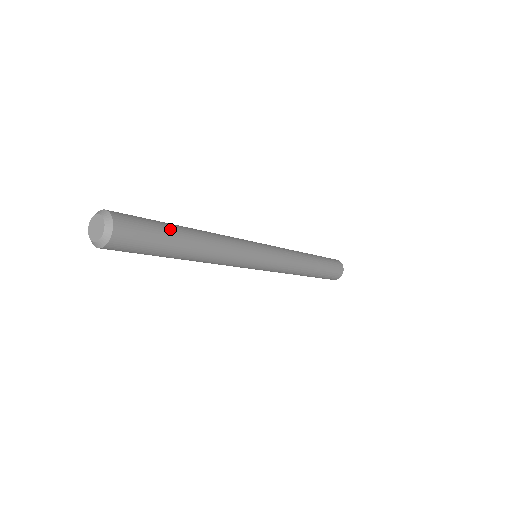
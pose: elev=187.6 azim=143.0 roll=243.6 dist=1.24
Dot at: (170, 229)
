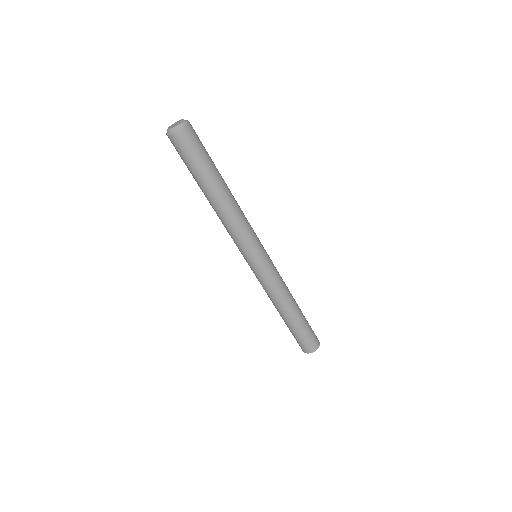
Dot at: occluded
